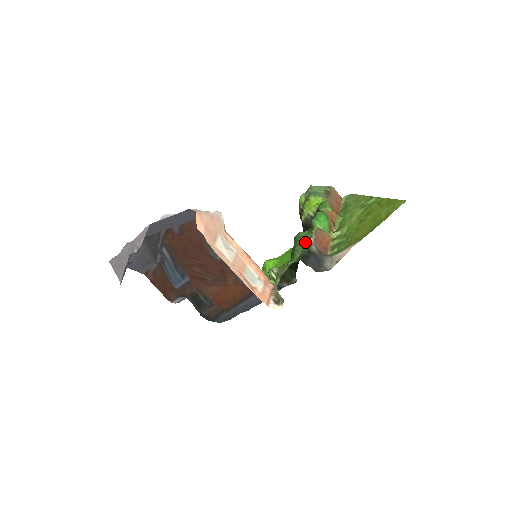
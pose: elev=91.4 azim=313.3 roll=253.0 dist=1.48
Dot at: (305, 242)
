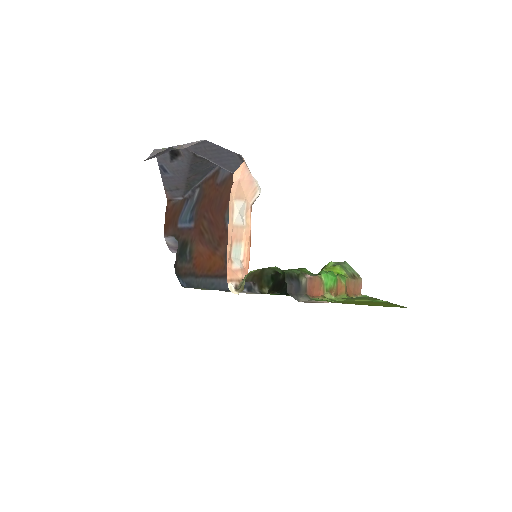
Dot at: (301, 271)
